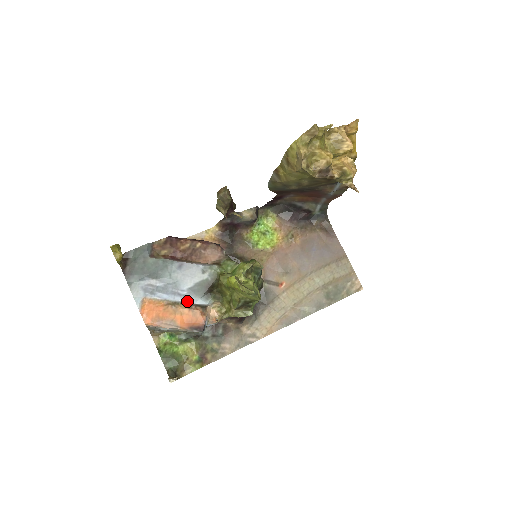
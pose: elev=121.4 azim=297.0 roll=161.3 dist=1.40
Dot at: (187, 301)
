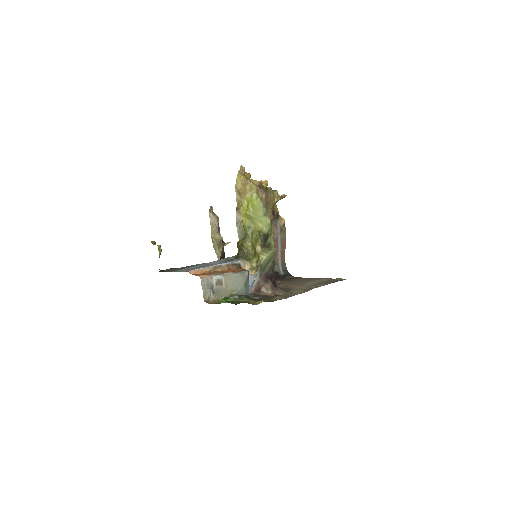
Dot at: (224, 263)
